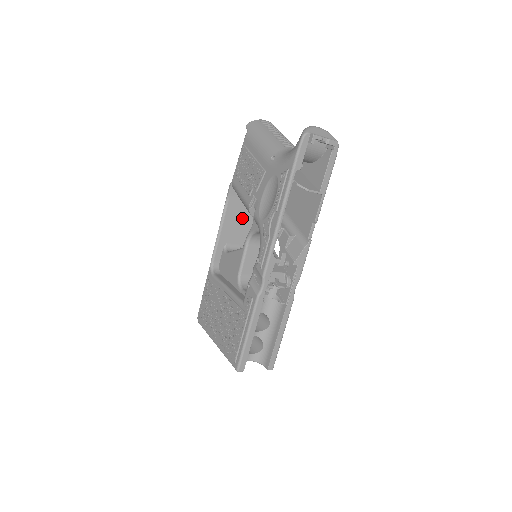
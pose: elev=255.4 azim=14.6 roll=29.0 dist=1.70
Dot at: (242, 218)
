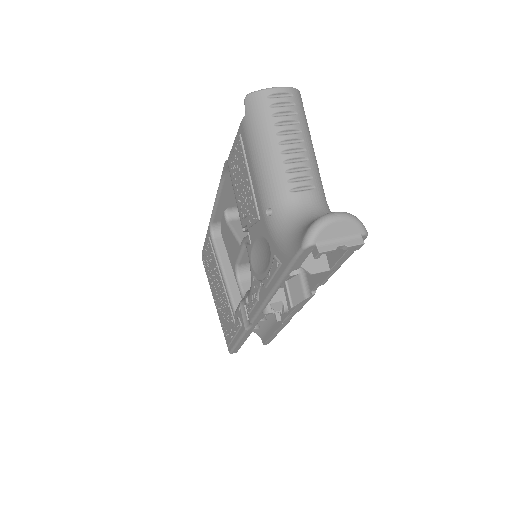
Dot at: occluded
